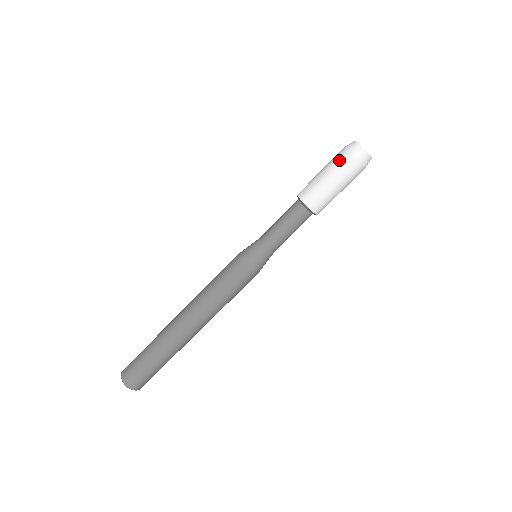
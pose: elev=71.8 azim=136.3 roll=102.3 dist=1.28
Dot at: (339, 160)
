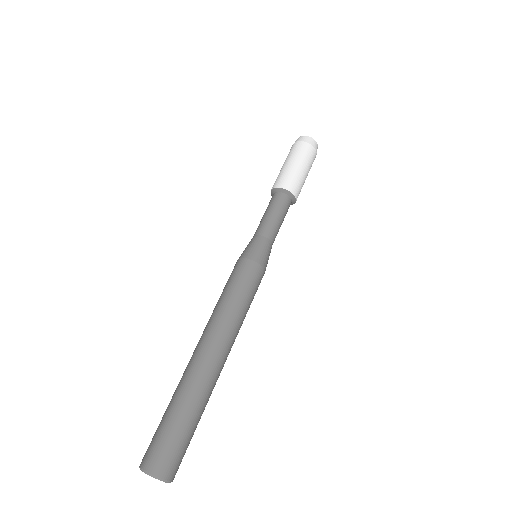
Dot at: (294, 150)
